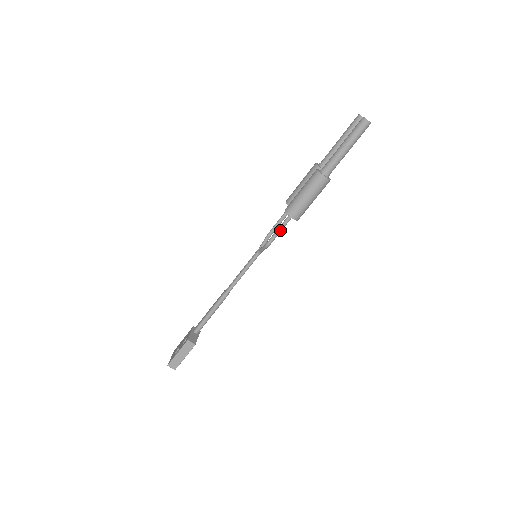
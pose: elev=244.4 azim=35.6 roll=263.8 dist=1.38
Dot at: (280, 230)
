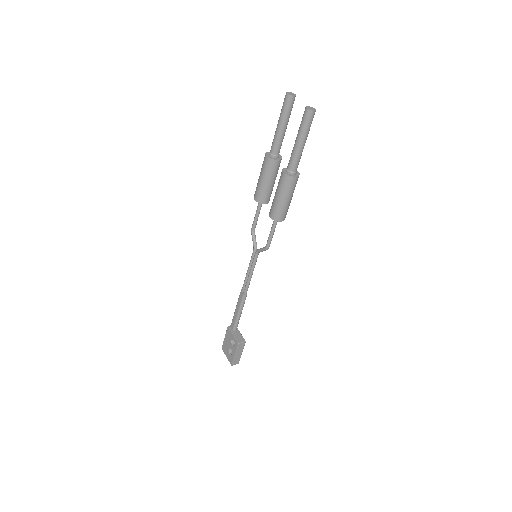
Dot at: (273, 233)
